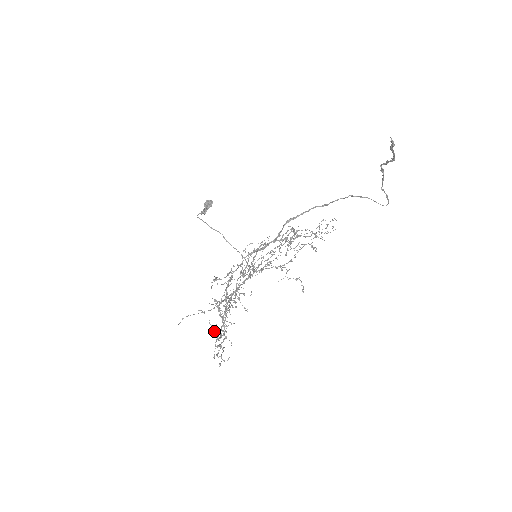
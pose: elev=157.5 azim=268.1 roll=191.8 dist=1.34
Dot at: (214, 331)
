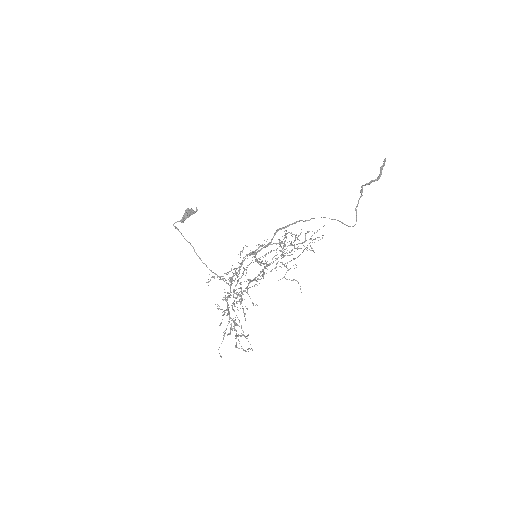
Dot at: occluded
